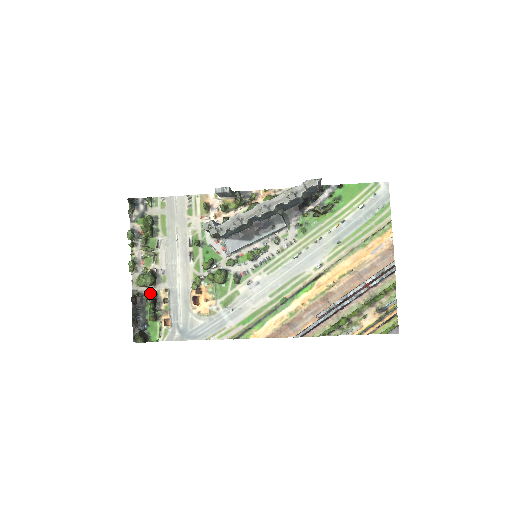
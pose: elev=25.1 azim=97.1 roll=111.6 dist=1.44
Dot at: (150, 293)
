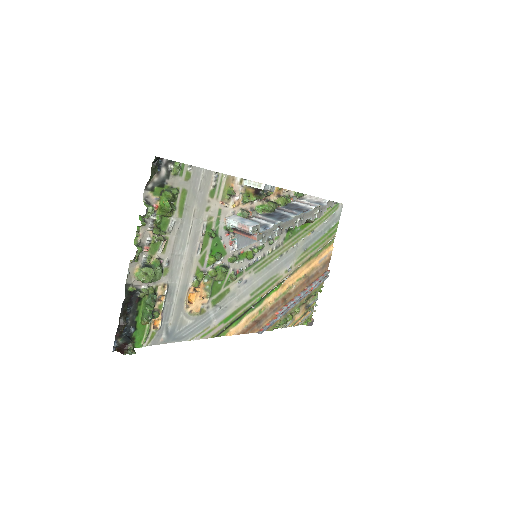
Dot at: (151, 290)
